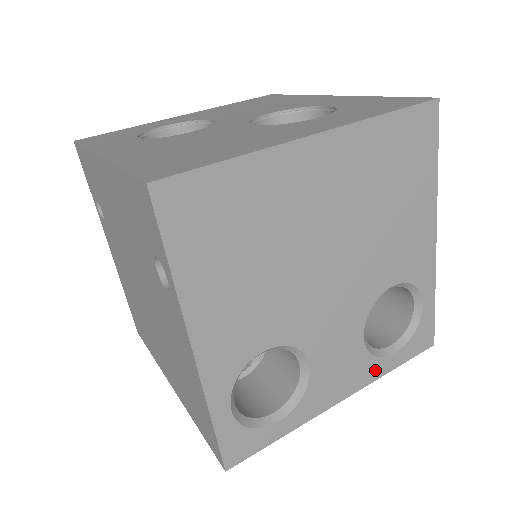
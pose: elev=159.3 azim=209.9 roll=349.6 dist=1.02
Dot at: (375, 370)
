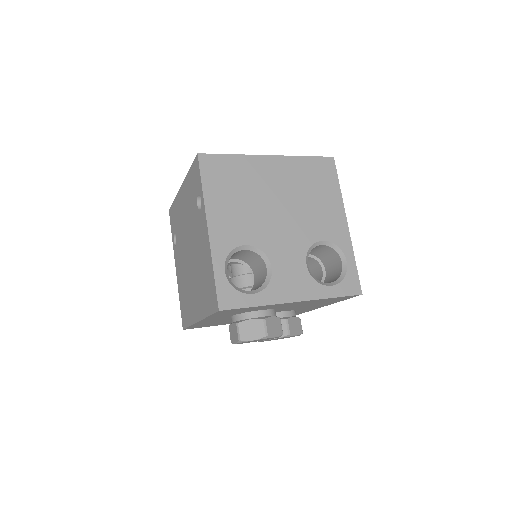
Dot at: (318, 291)
